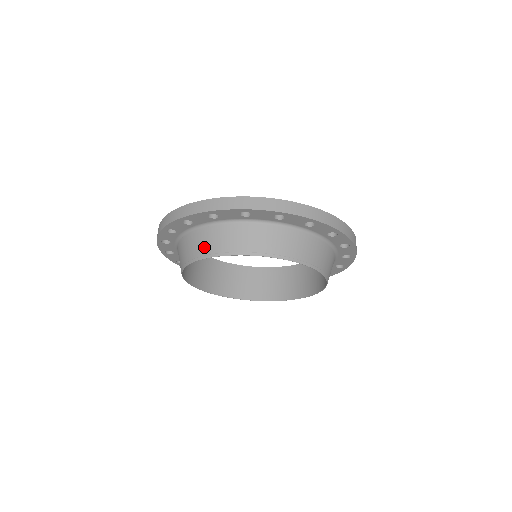
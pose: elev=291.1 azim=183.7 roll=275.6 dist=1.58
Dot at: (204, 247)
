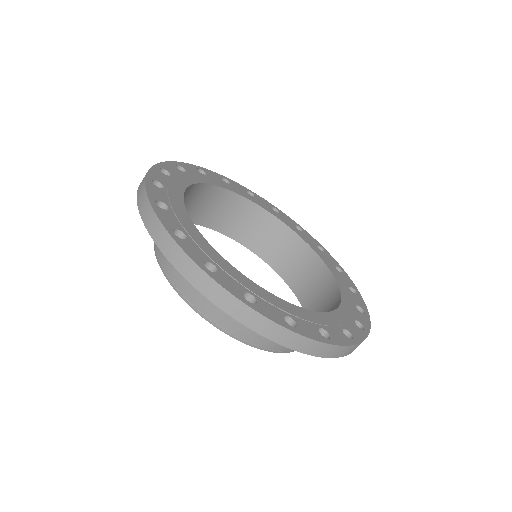
Dot at: (179, 279)
